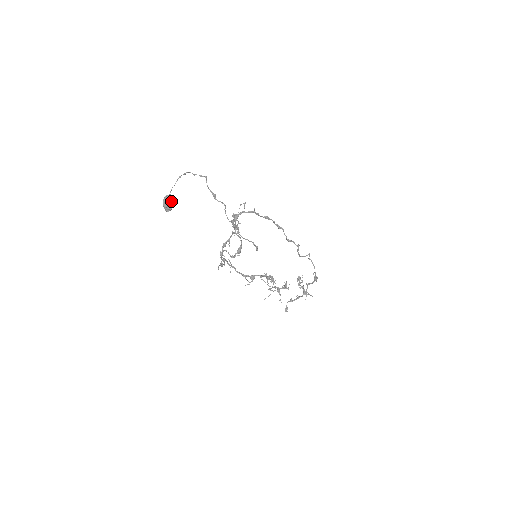
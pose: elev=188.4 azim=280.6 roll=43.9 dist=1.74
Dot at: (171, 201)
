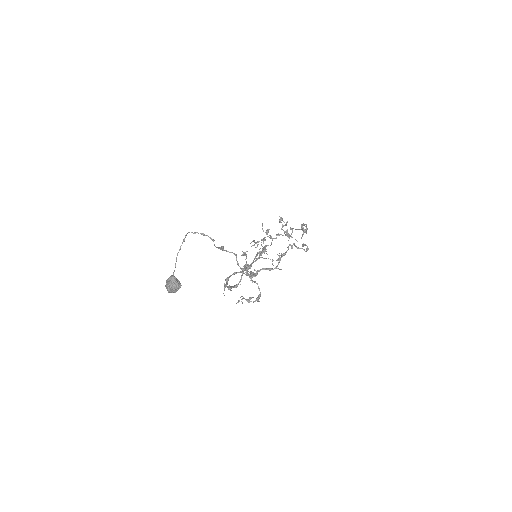
Dot at: (178, 286)
